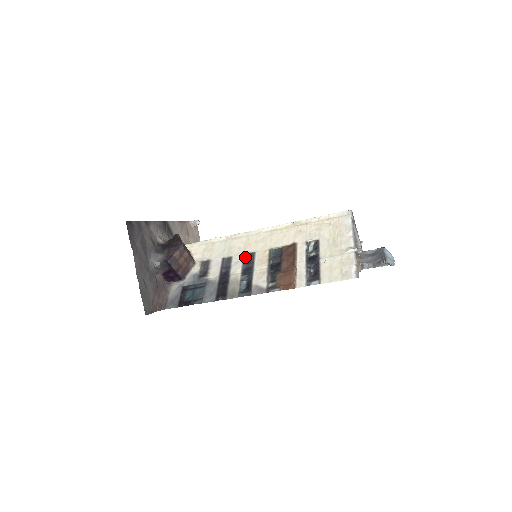
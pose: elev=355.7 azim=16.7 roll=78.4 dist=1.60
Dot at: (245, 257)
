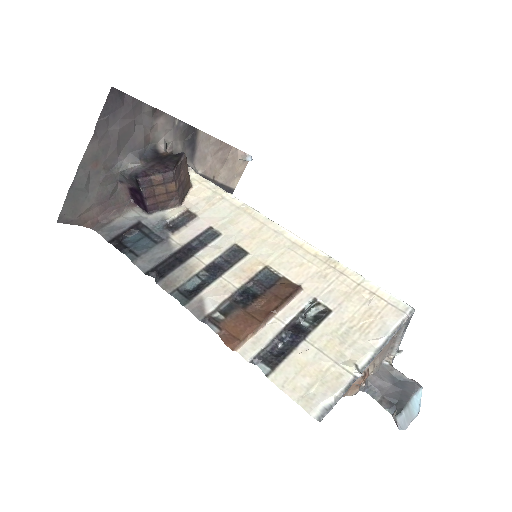
Dot at: (233, 249)
